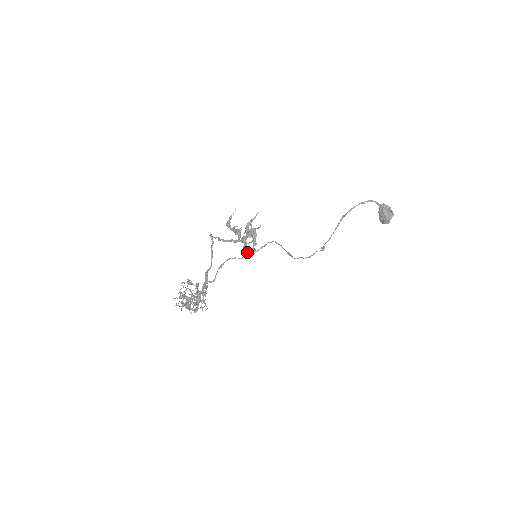
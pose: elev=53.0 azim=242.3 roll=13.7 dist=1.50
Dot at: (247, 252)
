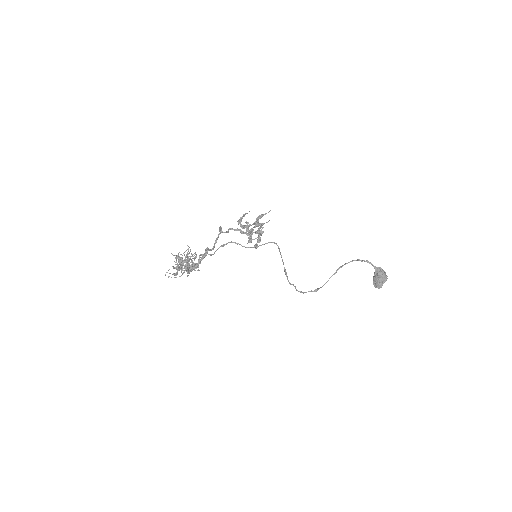
Dot at: (251, 241)
